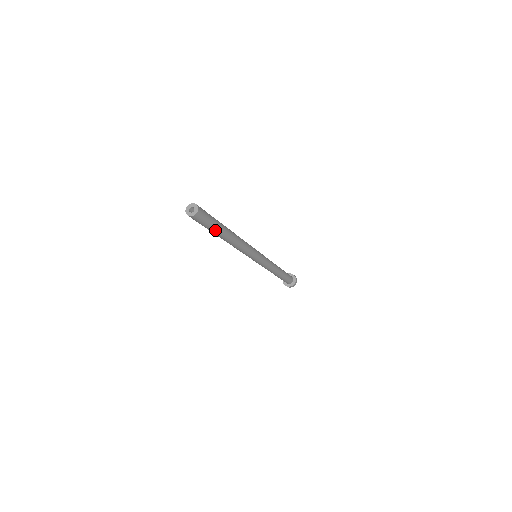
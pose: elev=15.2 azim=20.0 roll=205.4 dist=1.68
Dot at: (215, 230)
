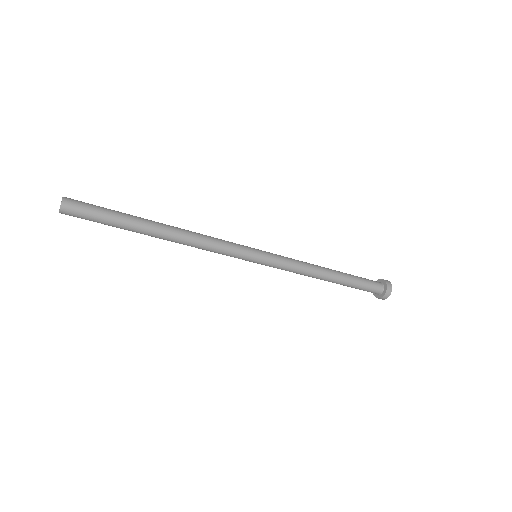
Dot at: (119, 227)
